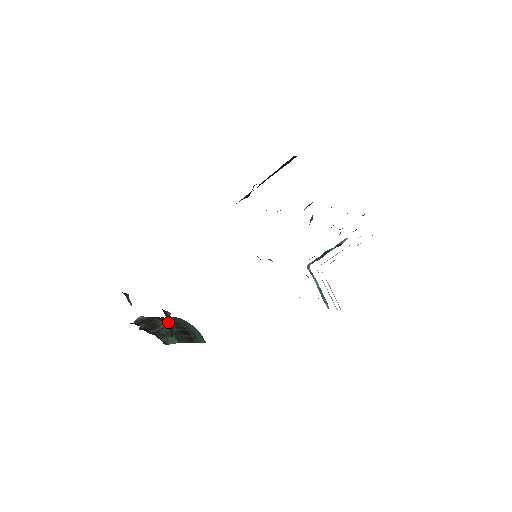
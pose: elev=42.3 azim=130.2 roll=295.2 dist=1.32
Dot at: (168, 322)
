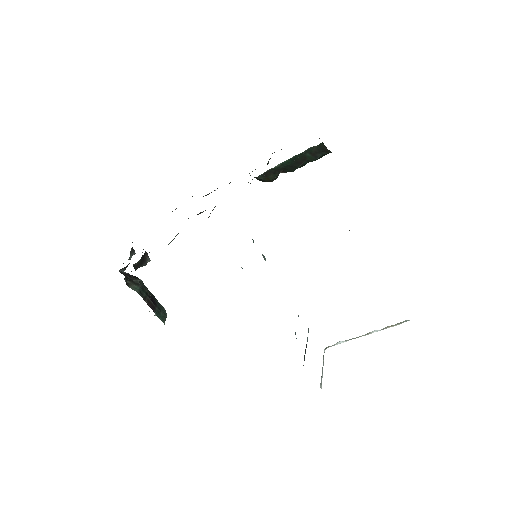
Dot at: (142, 259)
